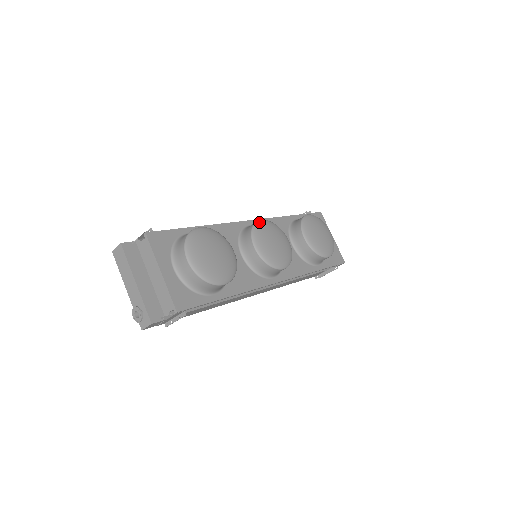
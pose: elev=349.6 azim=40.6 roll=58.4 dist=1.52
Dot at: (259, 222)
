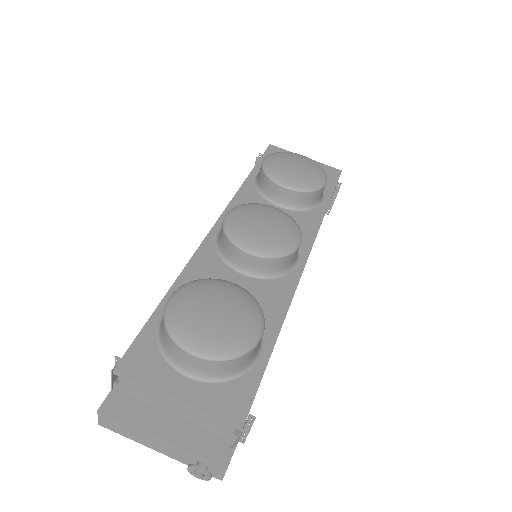
Dot at: (226, 220)
